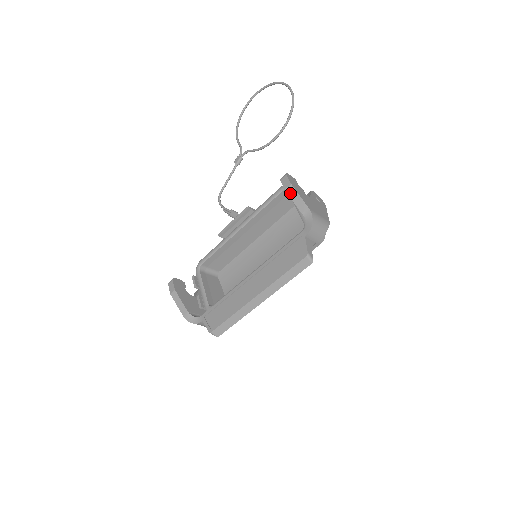
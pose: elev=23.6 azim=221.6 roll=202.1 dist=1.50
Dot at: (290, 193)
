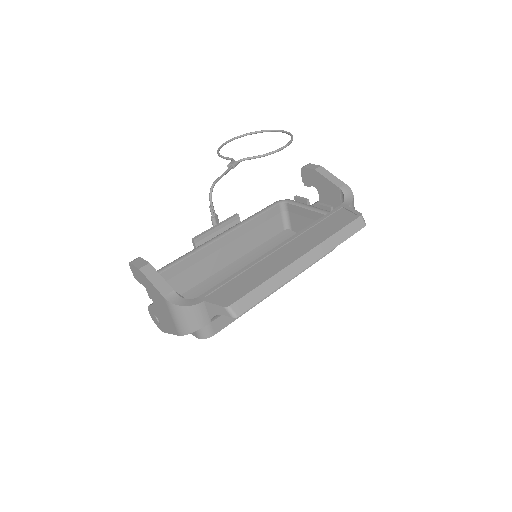
Dot at: (322, 172)
